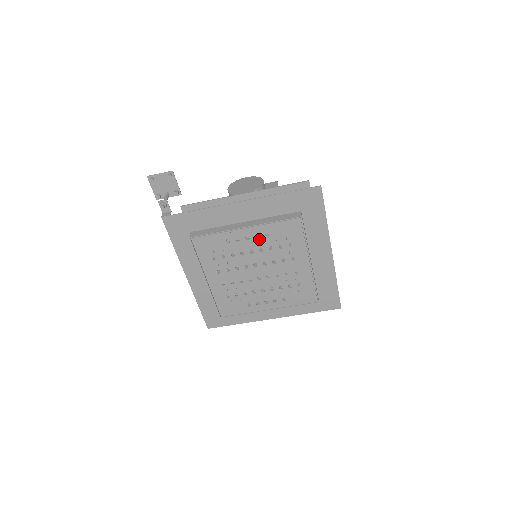
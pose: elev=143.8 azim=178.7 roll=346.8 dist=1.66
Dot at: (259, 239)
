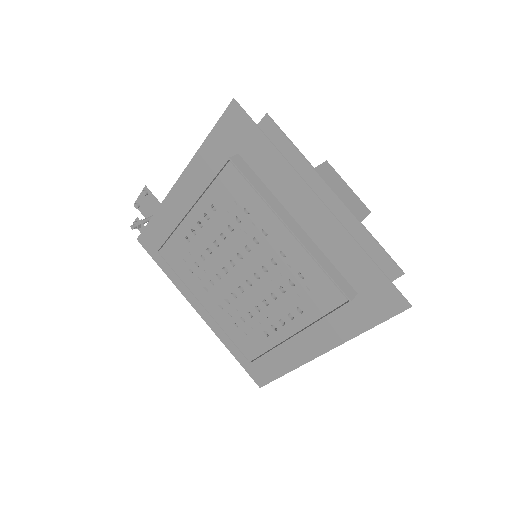
Dot at: (211, 220)
